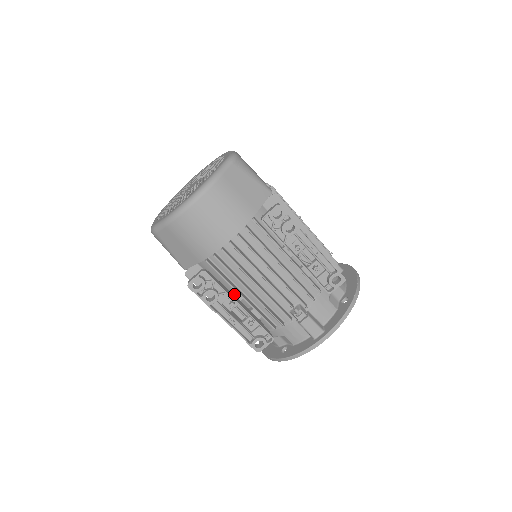
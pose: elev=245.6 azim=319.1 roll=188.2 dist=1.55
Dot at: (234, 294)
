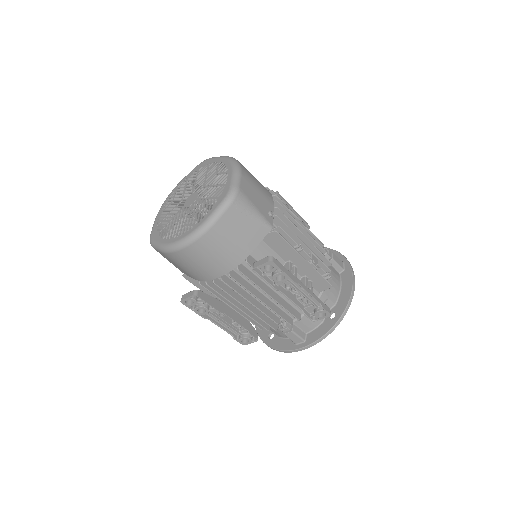
Dot at: occluded
